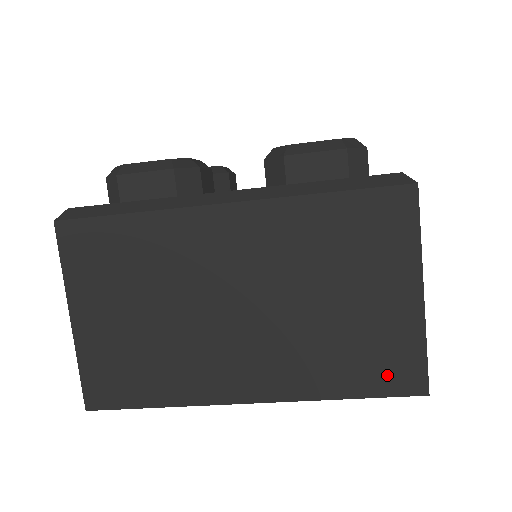
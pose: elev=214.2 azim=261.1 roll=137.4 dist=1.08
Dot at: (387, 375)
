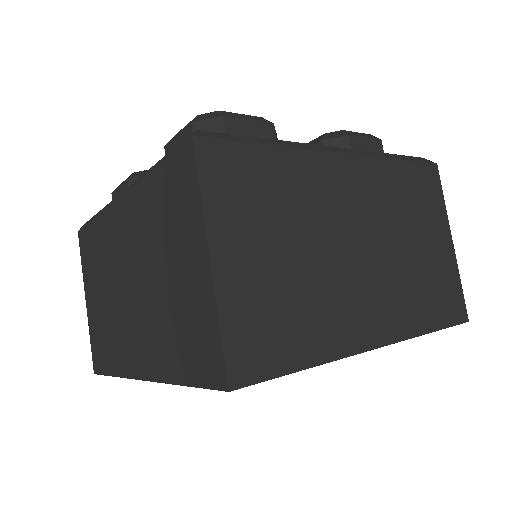
Dot at: (200, 361)
